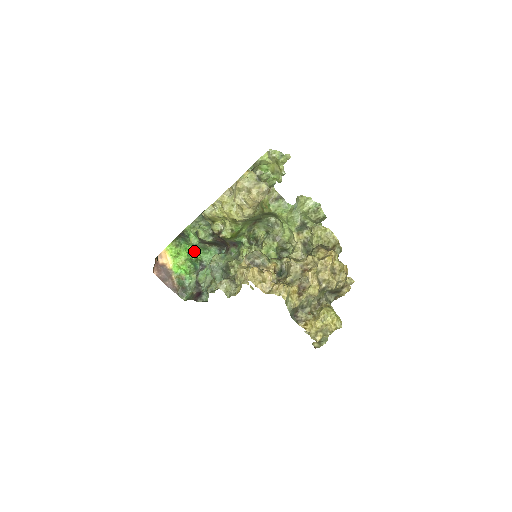
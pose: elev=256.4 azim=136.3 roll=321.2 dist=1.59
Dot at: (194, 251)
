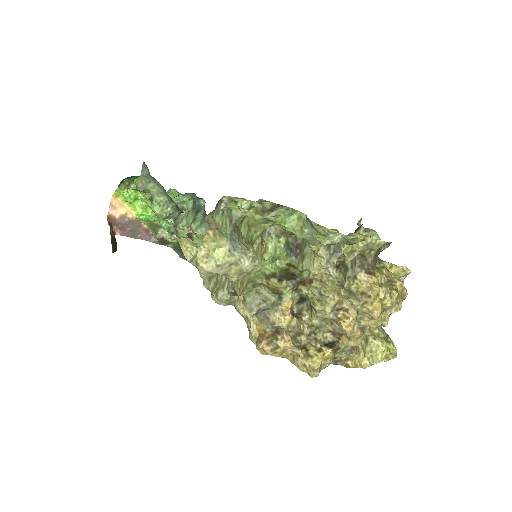
Dot at: occluded
